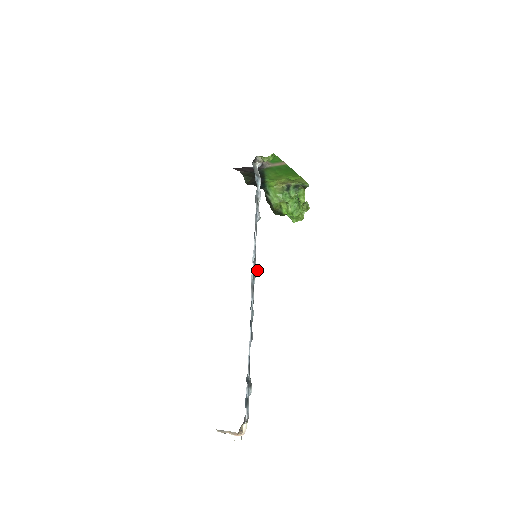
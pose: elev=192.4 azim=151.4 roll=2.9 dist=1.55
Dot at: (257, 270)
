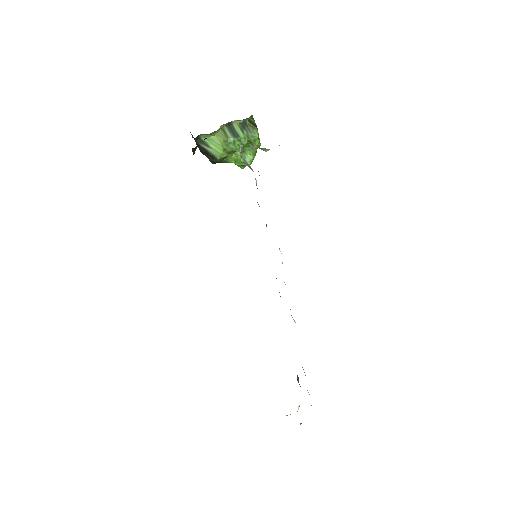
Dot at: occluded
